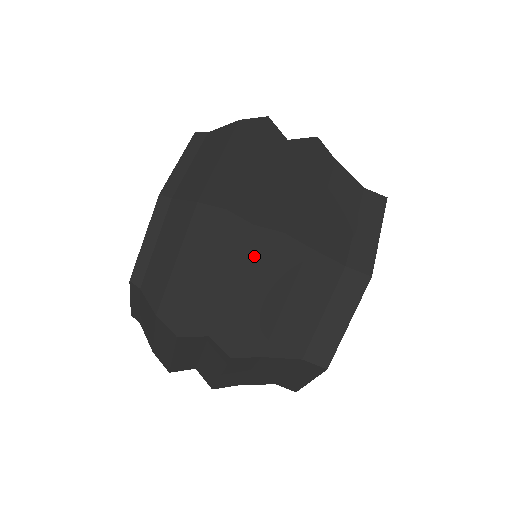
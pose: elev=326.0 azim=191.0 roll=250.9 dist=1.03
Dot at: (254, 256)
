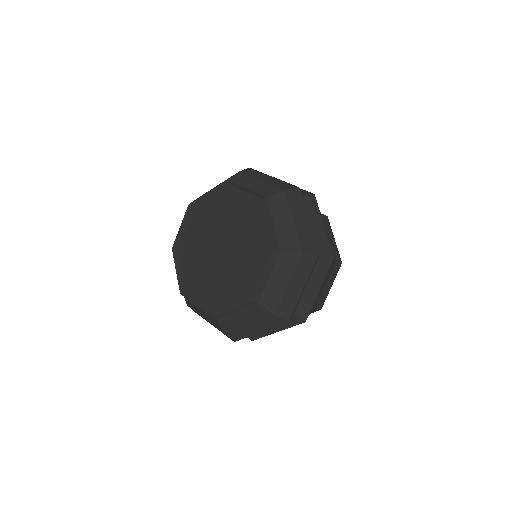
Dot at: (286, 323)
